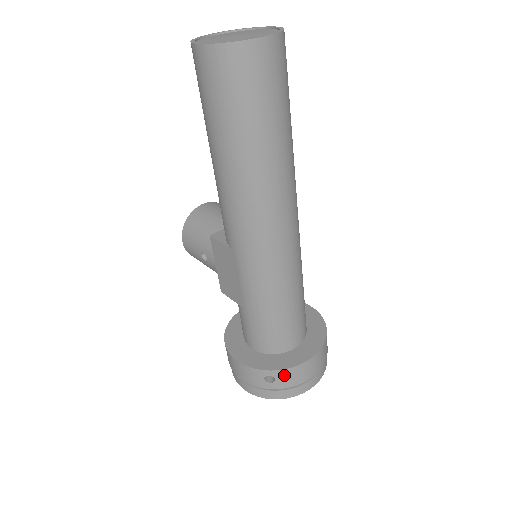
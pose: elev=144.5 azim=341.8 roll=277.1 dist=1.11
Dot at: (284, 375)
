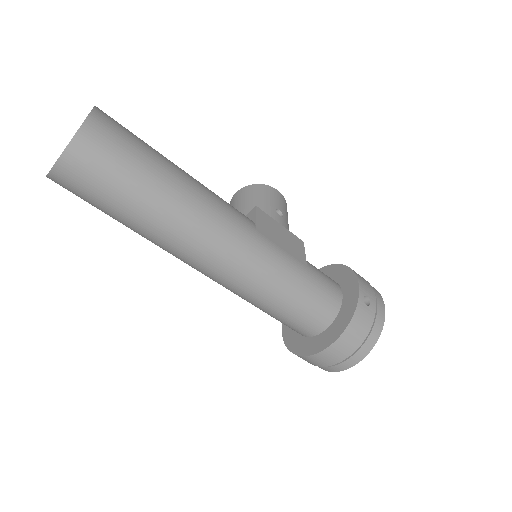
Dot at: (307, 359)
